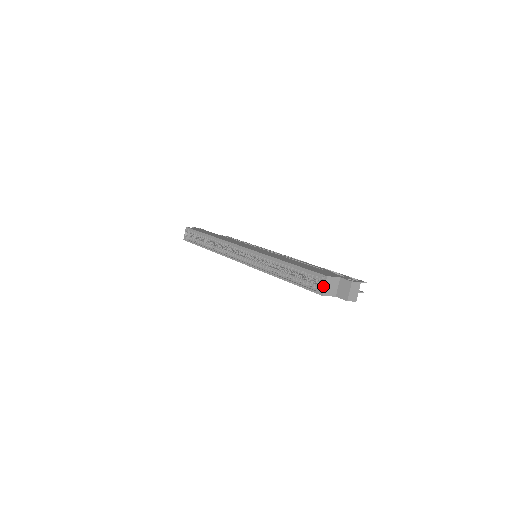
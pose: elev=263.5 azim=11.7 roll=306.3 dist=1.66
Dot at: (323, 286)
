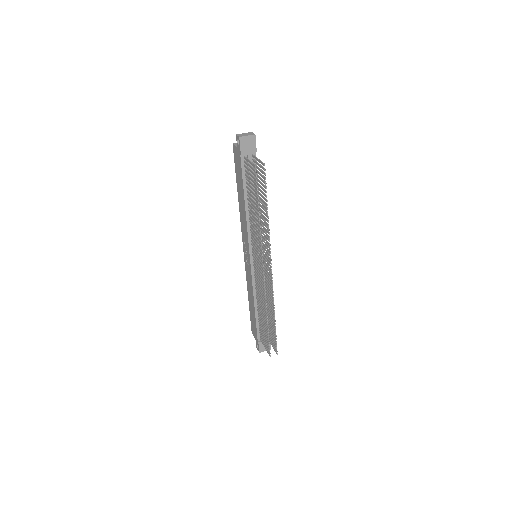
Dot at: occluded
